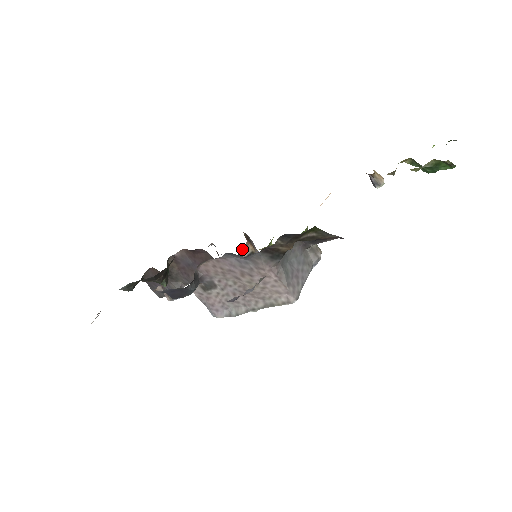
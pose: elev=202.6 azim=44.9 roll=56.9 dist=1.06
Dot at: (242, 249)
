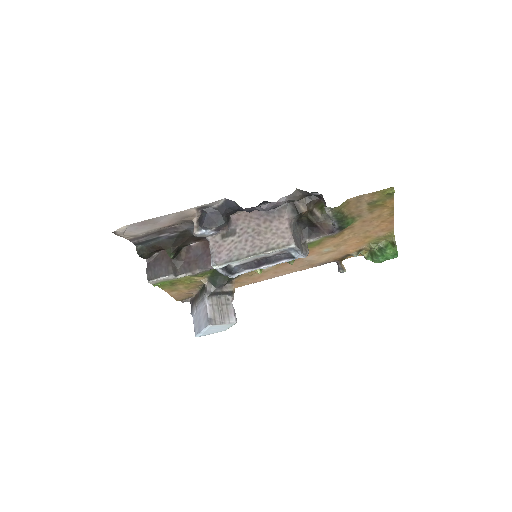
Dot at: (228, 283)
